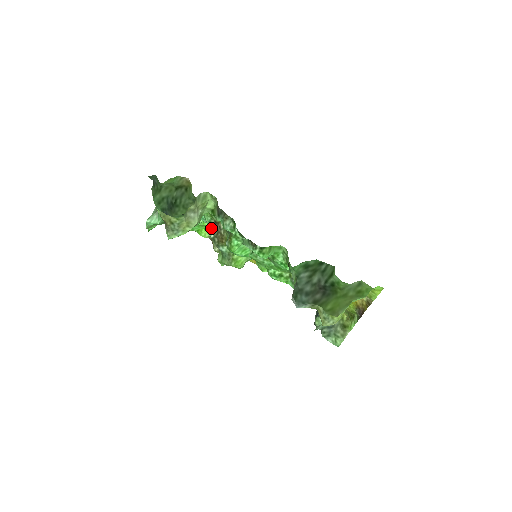
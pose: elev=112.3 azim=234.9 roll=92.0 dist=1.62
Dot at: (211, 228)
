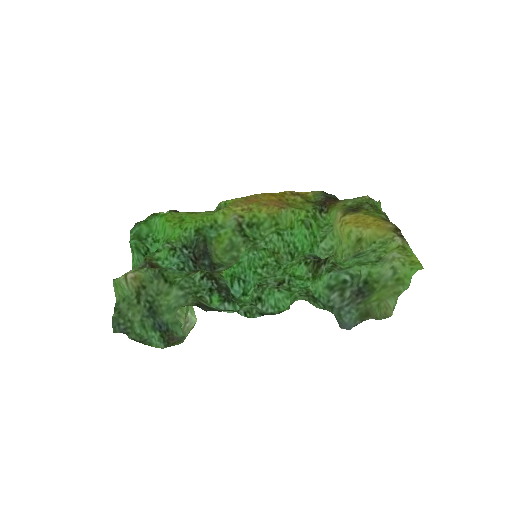
Dot at: occluded
